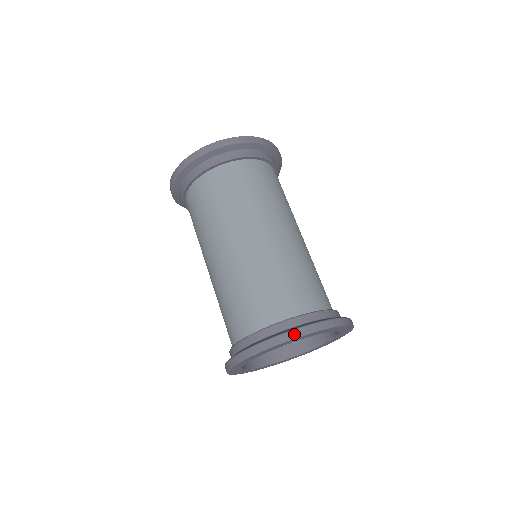
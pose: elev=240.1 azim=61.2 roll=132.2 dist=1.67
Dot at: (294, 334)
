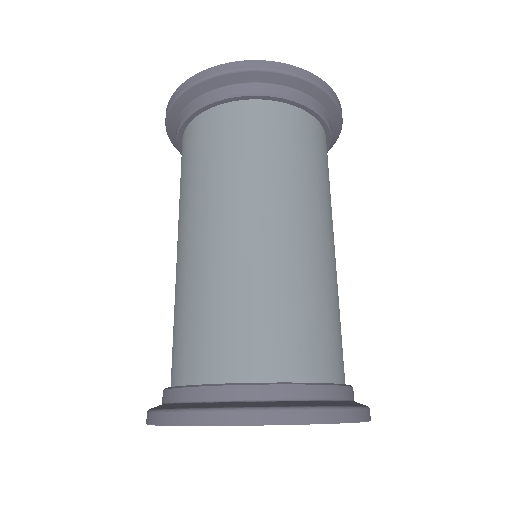
Dot at: (307, 416)
